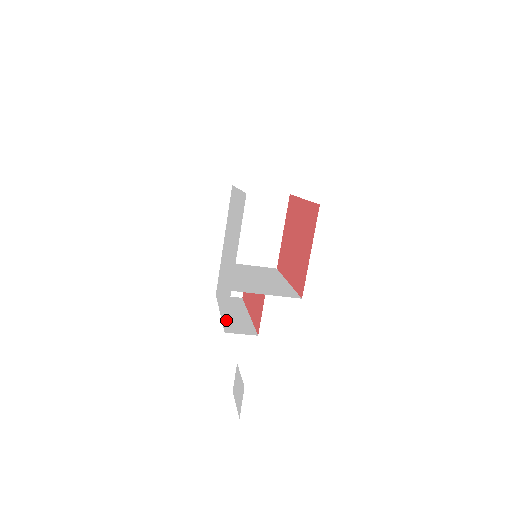
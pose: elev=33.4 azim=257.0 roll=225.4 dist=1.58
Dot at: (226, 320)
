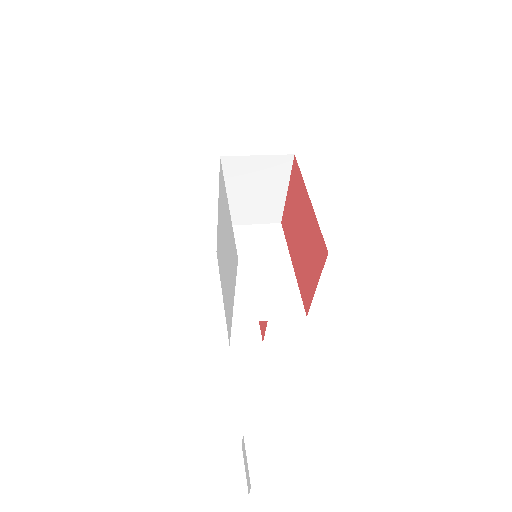
Dot at: occluded
